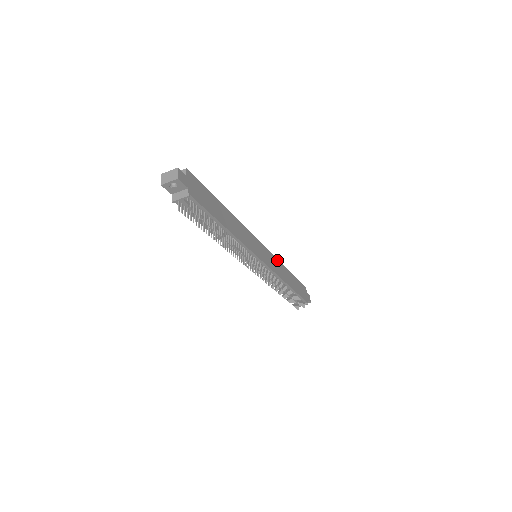
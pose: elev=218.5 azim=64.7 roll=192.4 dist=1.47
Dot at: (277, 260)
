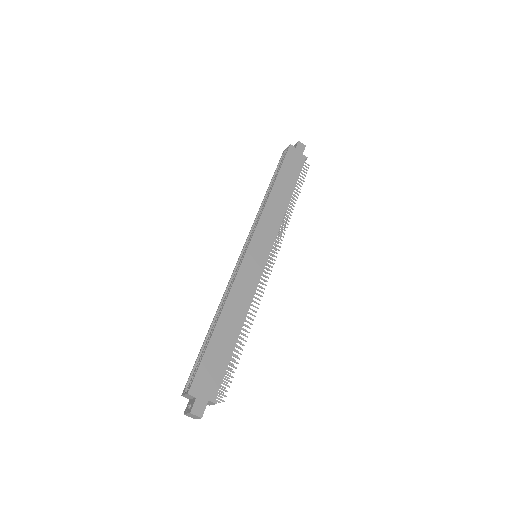
Dot at: (264, 213)
